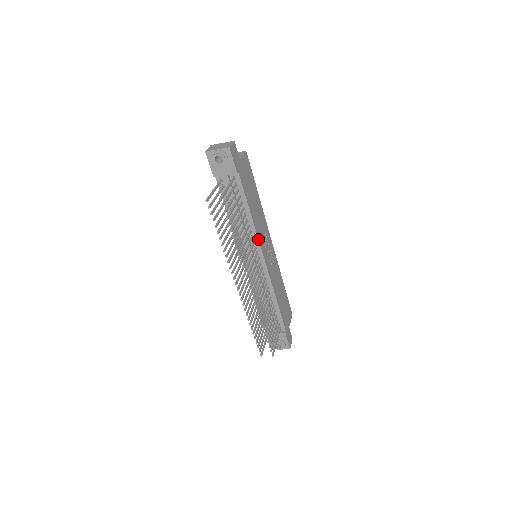
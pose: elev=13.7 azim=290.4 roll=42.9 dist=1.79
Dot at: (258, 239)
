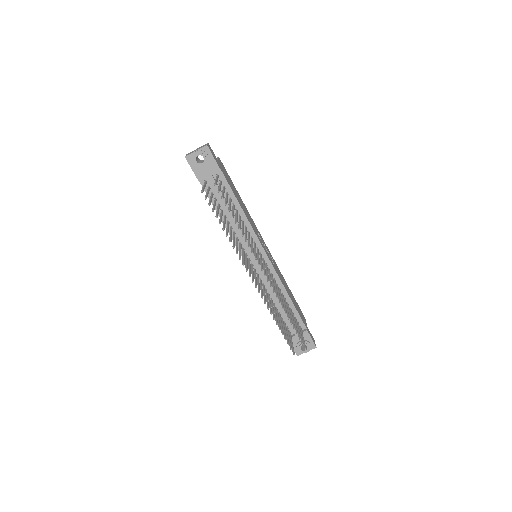
Dot at: (255, 233)
